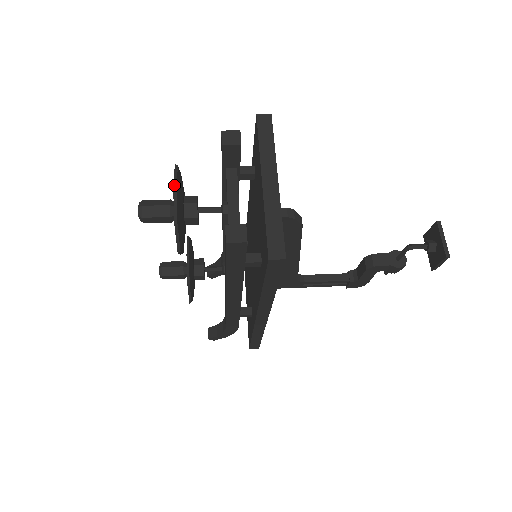
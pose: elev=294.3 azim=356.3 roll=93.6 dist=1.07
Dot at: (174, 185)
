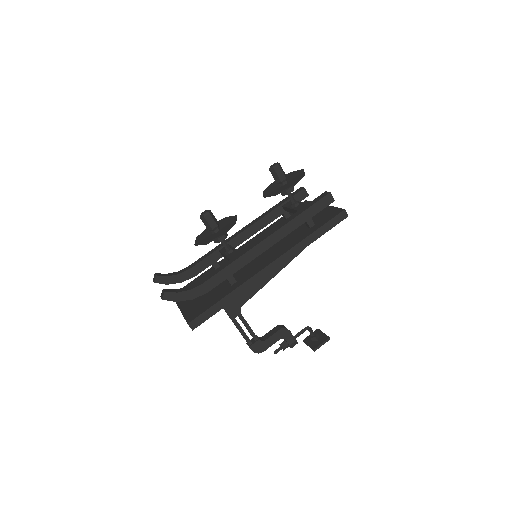
Dot at: (303, 170)
